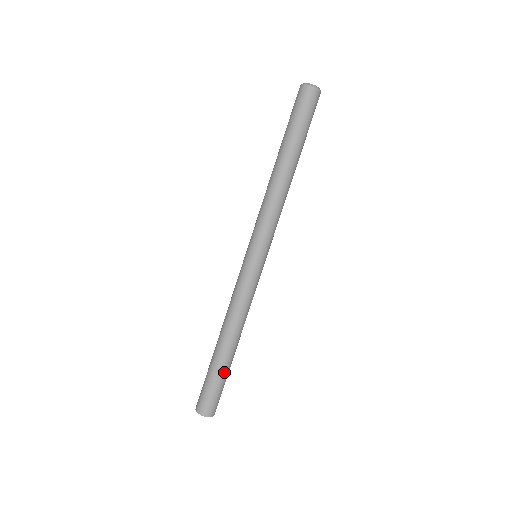
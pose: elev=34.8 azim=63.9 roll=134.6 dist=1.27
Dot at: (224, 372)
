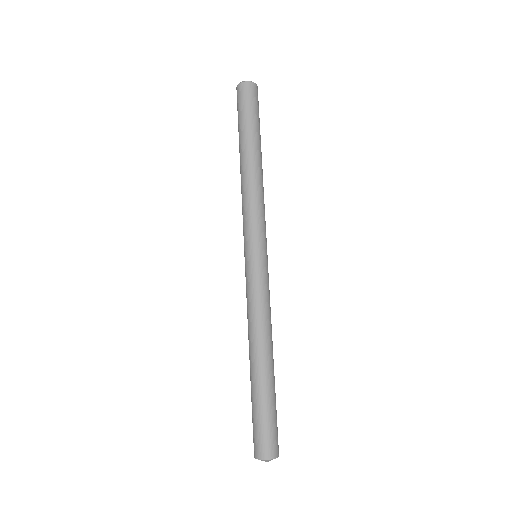
Dot at: (275, 394)
